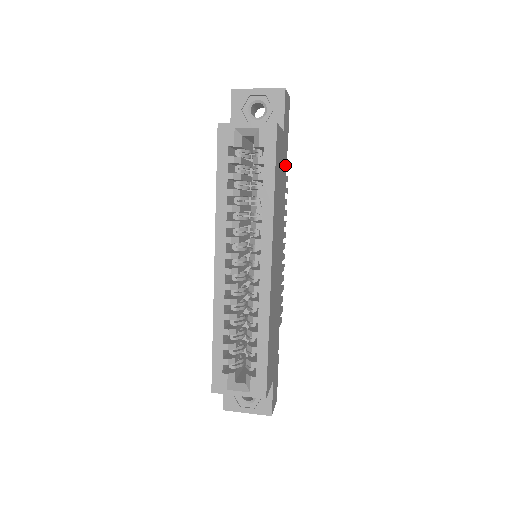
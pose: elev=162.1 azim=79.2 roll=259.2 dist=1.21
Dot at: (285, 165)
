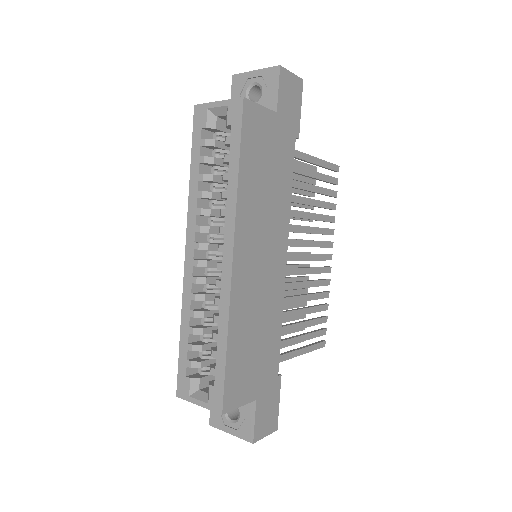
Dot at: (289, 153)
